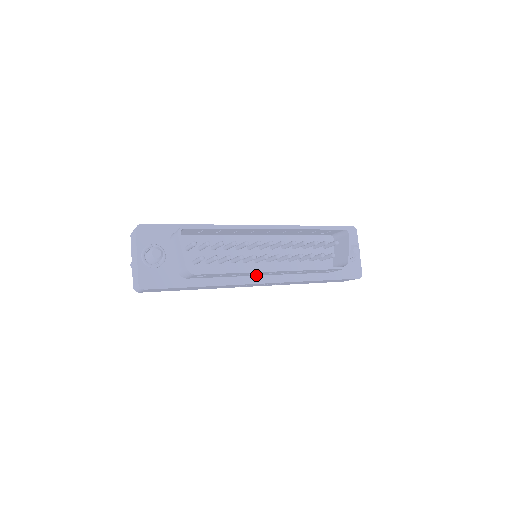
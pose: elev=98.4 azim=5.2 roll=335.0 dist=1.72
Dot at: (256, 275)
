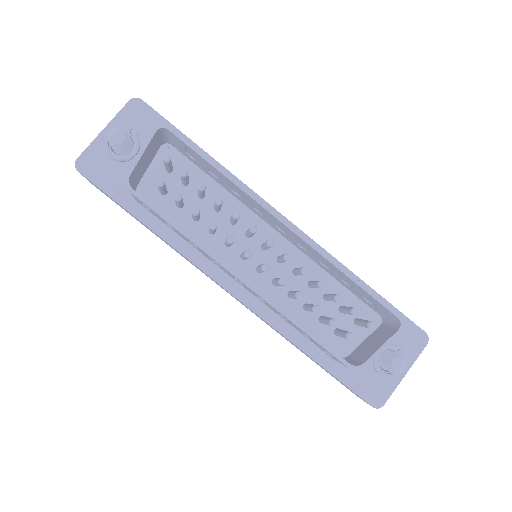
Dot at: occluded
